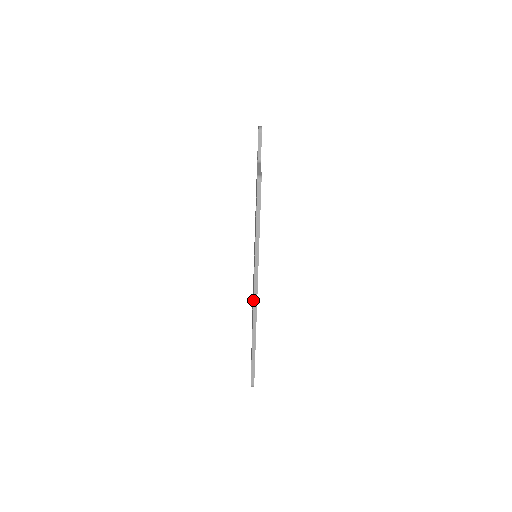
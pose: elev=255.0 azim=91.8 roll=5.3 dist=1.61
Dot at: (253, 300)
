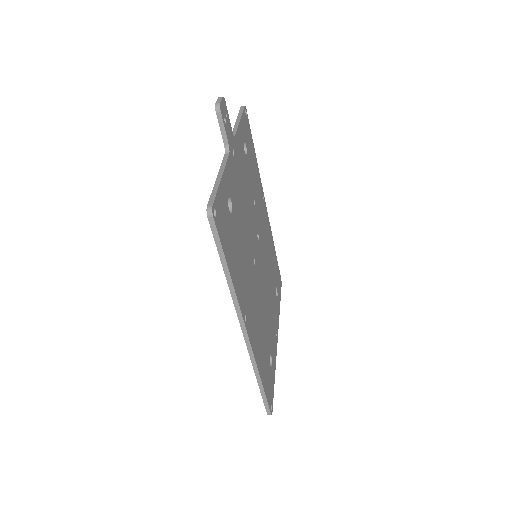
Dot at: (245, 342)
